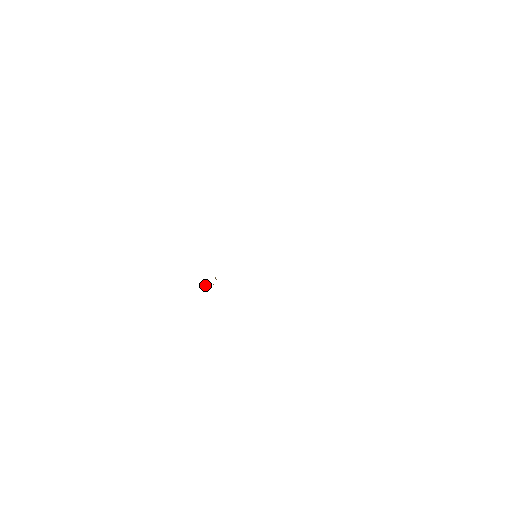
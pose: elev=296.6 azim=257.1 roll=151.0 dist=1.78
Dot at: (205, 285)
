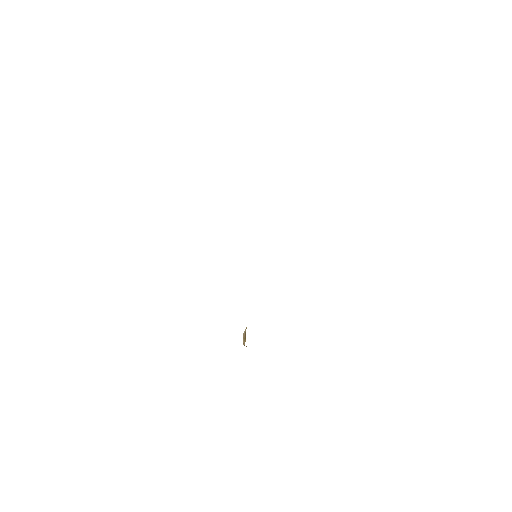
Dot at: occluded
